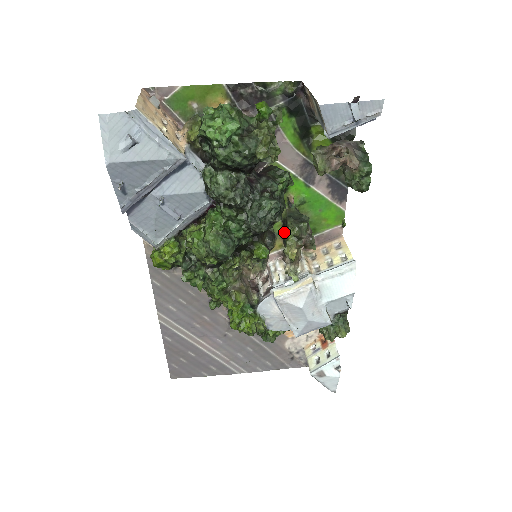
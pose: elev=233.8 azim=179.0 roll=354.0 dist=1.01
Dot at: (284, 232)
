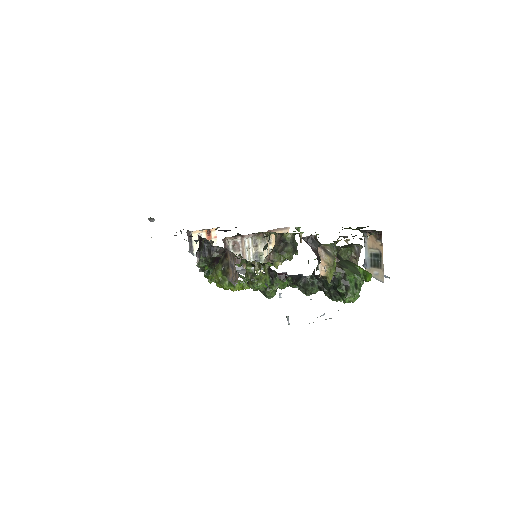
Dot at: (279, 246)
